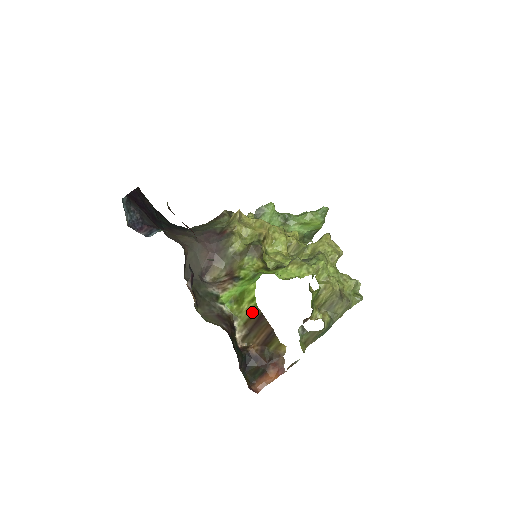
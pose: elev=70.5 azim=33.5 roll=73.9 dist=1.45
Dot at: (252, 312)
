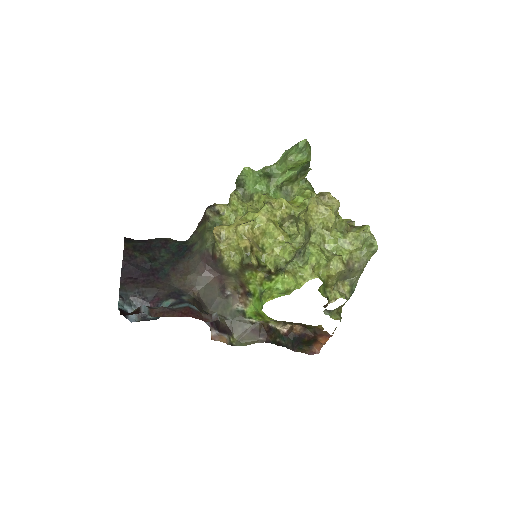
Dot at: occluded
